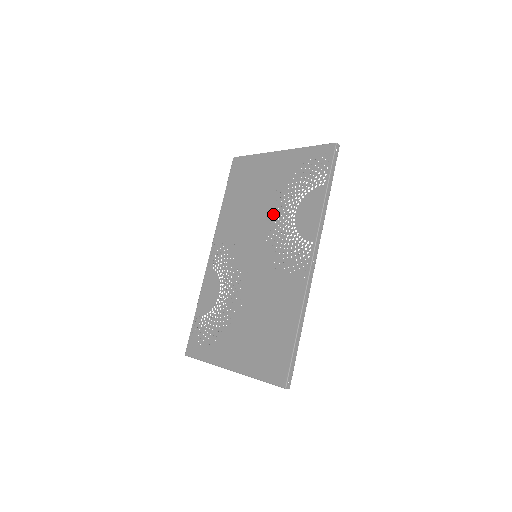
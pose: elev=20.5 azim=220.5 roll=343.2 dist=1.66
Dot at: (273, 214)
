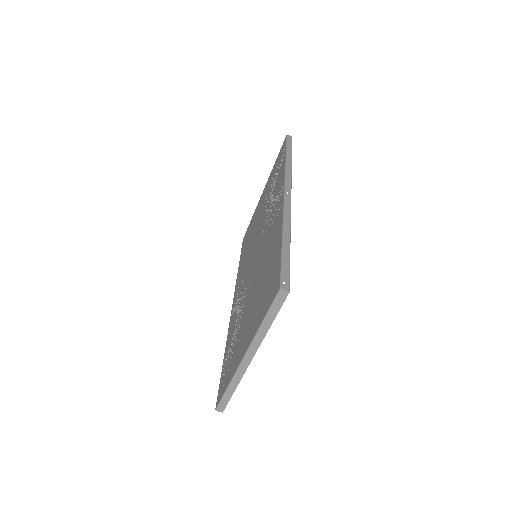
Dot at: (262, 219)
